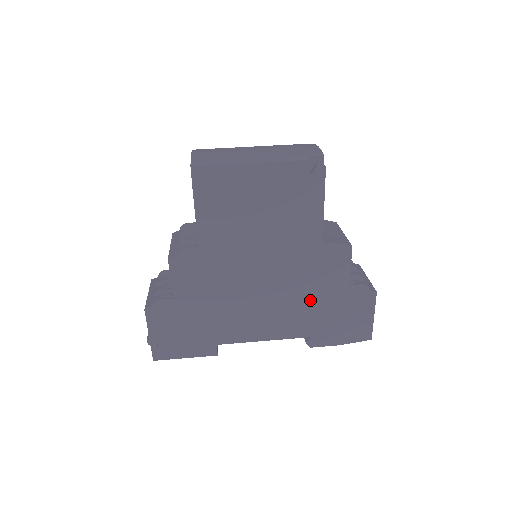
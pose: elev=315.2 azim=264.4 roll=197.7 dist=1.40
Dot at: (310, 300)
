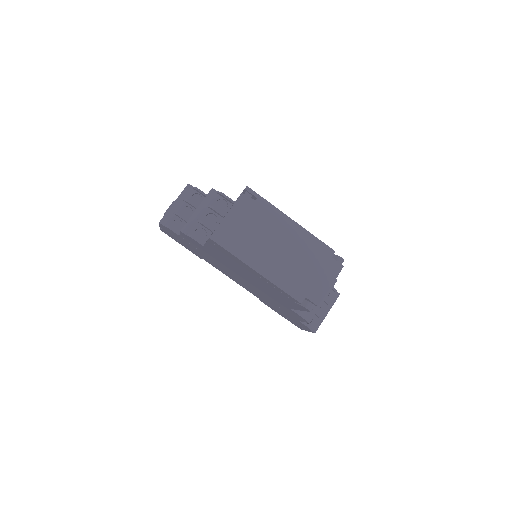
Dot at: (270, 302)
